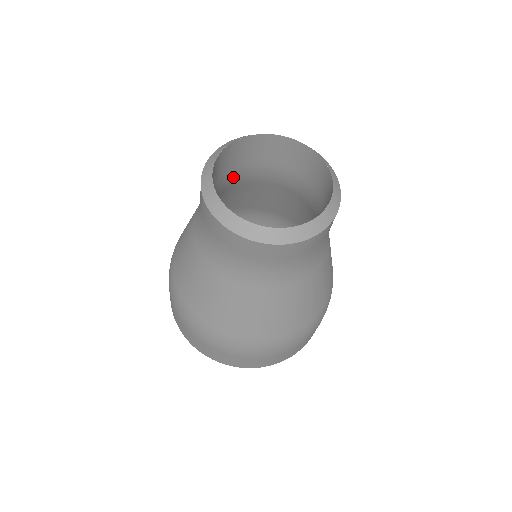
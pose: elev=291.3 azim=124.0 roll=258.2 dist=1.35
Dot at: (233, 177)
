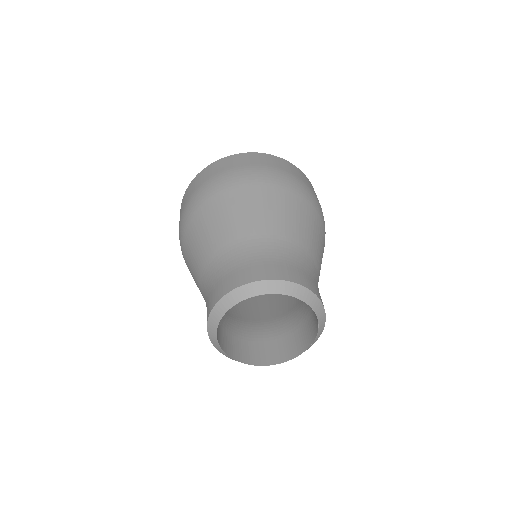
Dot at: occluded
